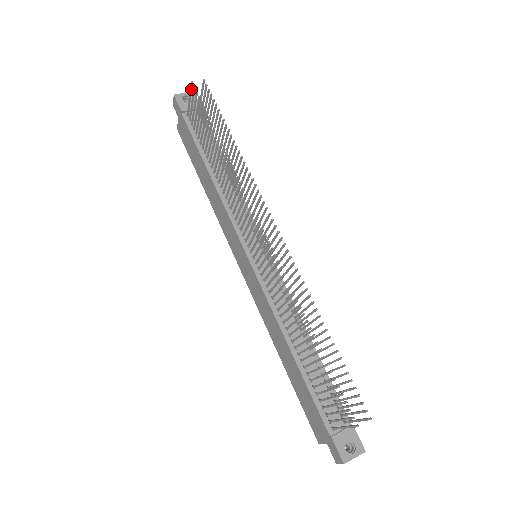
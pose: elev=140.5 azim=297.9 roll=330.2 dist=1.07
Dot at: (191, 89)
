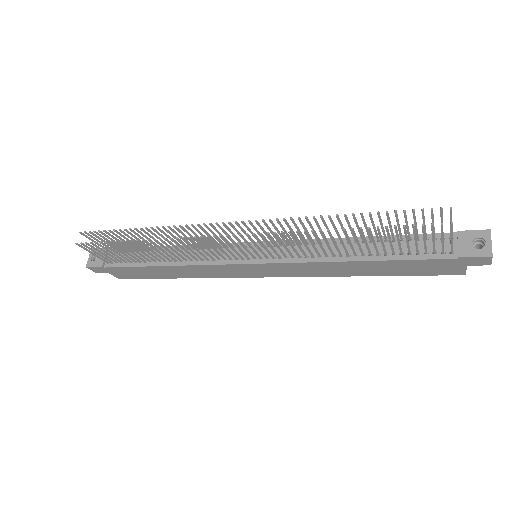
Dot at: (83, 248)
